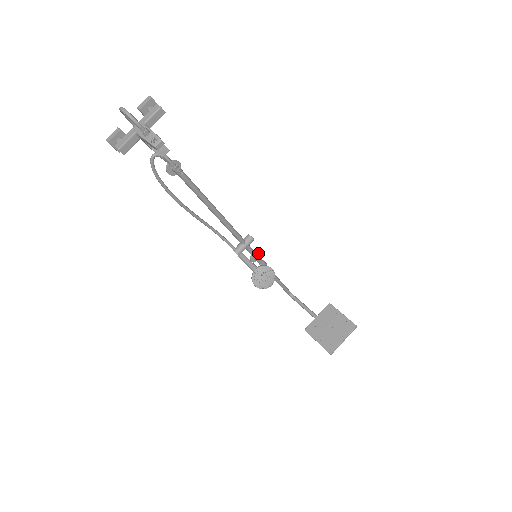
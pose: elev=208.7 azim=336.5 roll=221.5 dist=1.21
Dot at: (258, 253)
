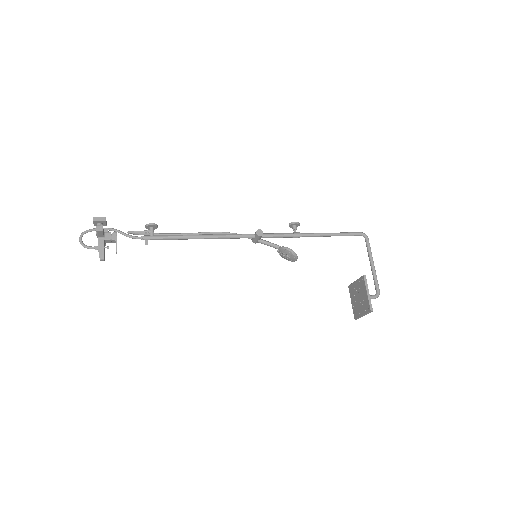
Dot at: (294, 223)
